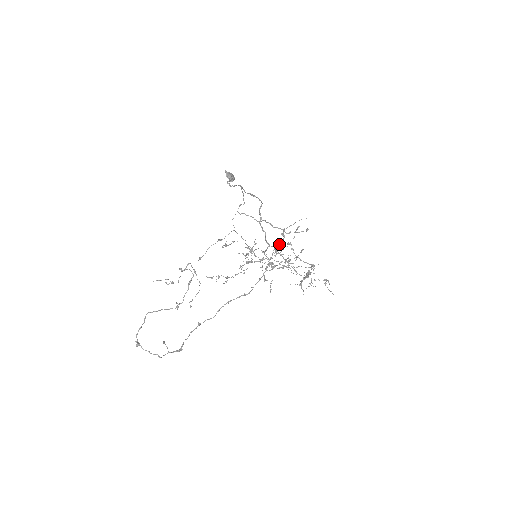
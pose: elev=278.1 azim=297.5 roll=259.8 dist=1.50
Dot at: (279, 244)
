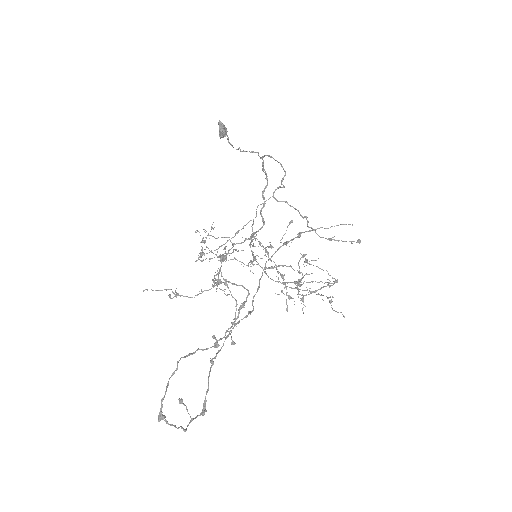
Dot at: (284, 244)
